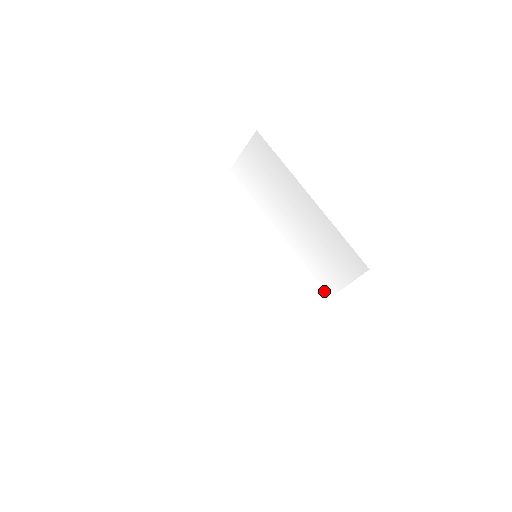
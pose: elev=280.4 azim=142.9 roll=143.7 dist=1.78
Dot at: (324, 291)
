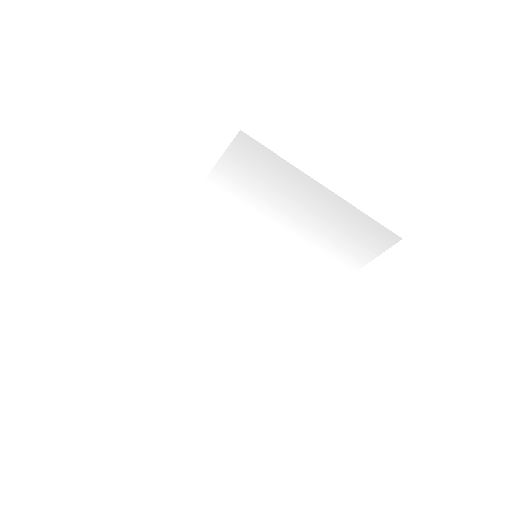
Dot at: (348, 268)
